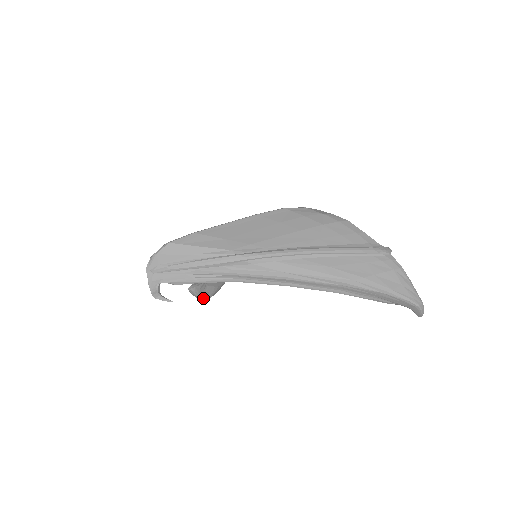
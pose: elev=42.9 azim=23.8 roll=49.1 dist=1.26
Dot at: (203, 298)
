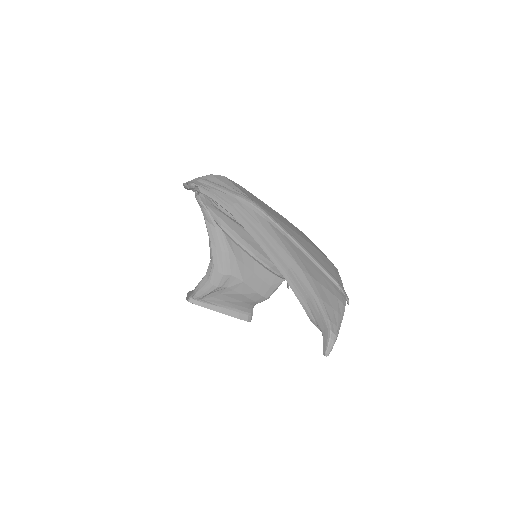
Dot at: (191, 297)
